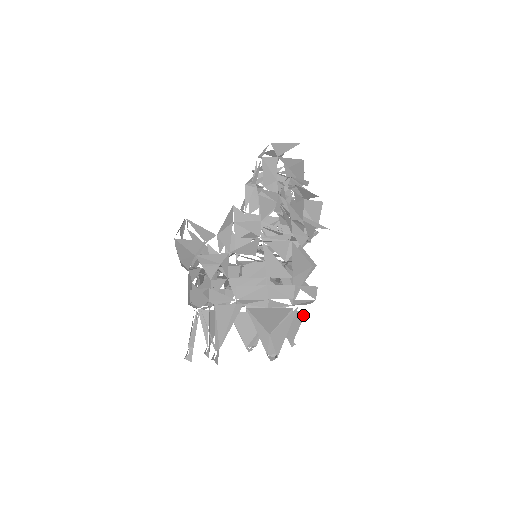
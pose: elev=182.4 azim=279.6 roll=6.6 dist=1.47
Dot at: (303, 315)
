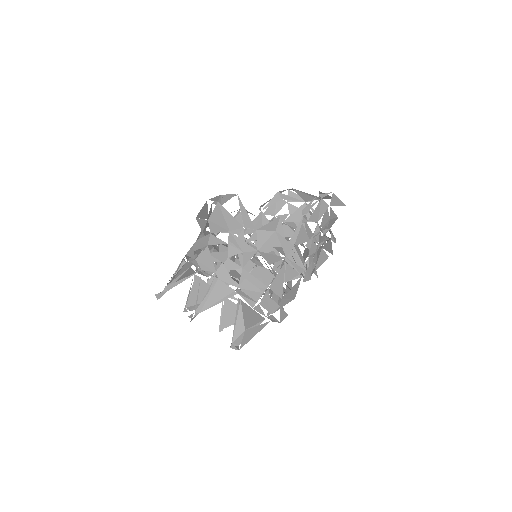
Dot at: occluded
